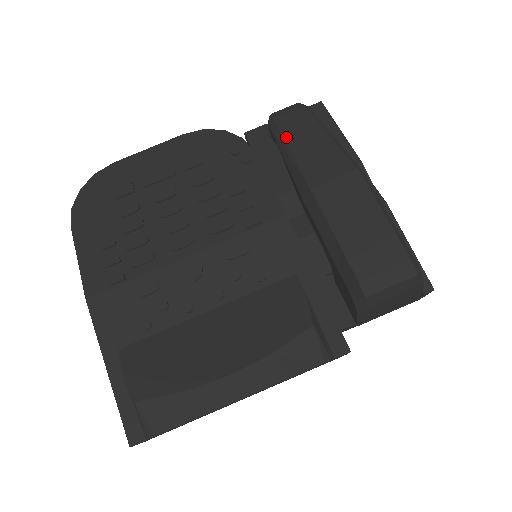
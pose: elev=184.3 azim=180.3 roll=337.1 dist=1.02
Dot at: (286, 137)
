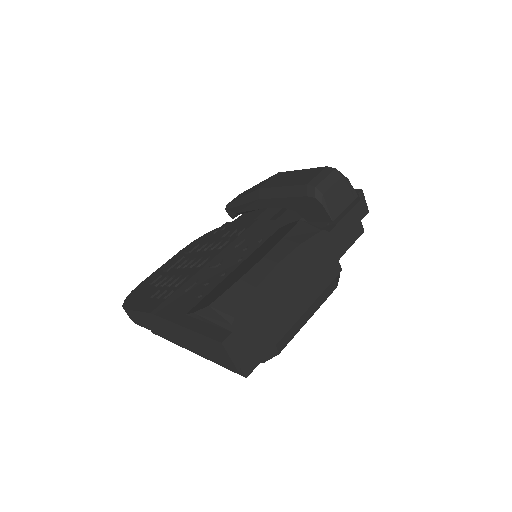
Dot at: (237, 199)
